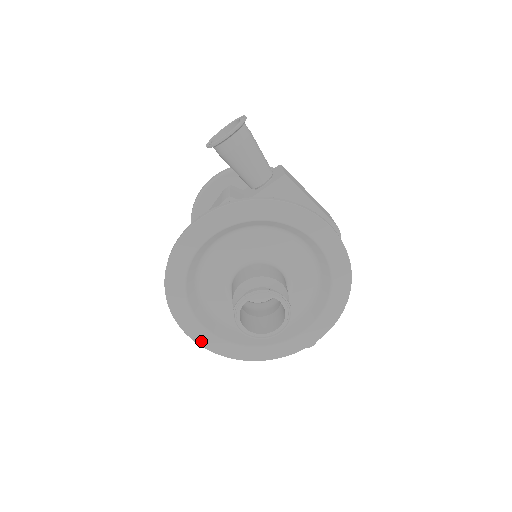
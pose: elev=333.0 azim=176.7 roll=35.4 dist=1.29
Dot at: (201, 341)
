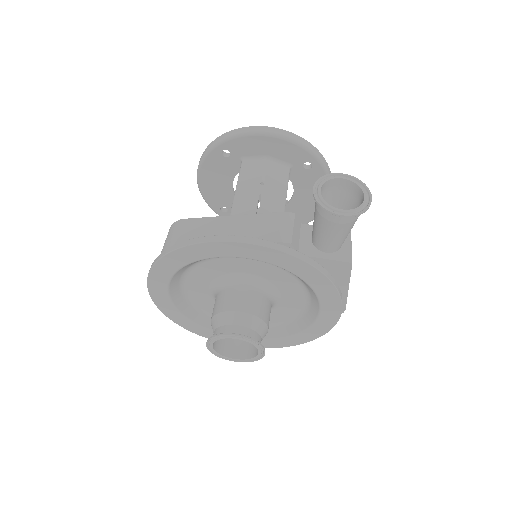
Dot at: (156, 299)
